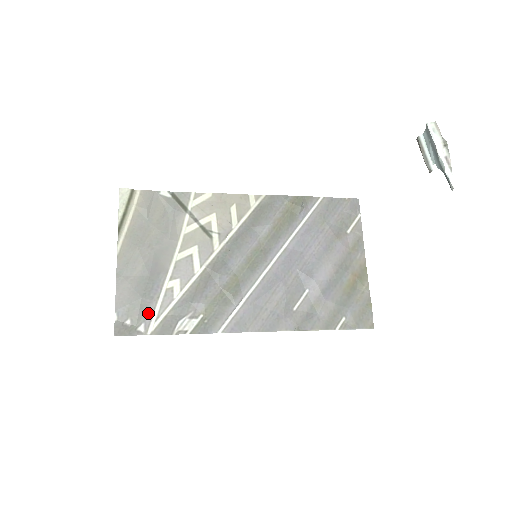
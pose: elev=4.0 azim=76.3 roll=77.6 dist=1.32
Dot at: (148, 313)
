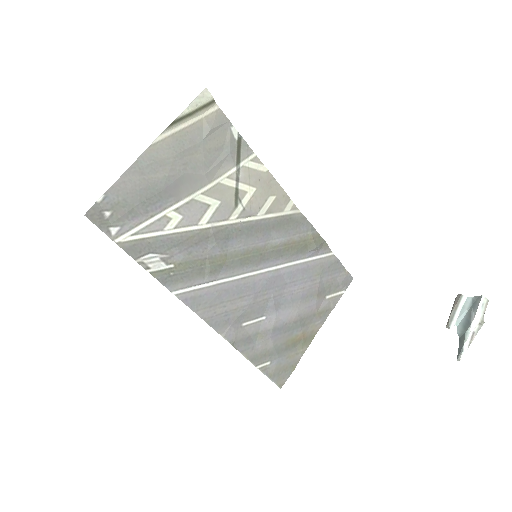
Dot at: (132, 222)
